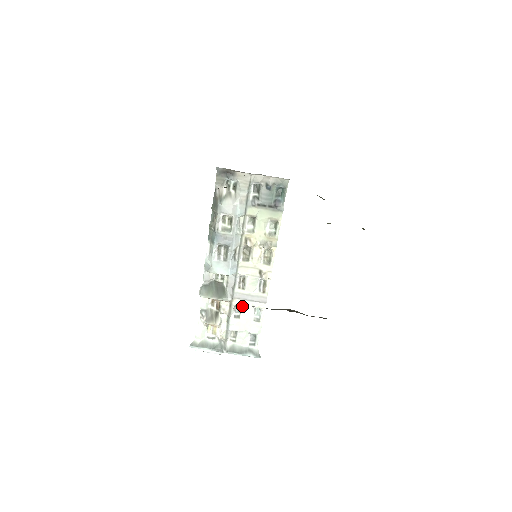
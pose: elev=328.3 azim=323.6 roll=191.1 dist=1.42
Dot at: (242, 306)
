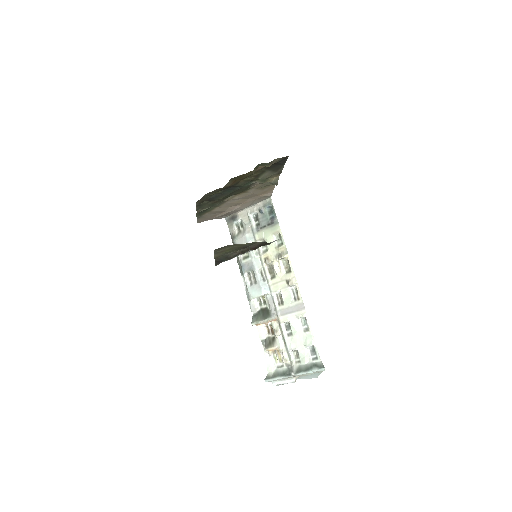
Dot at: (289, 322)
